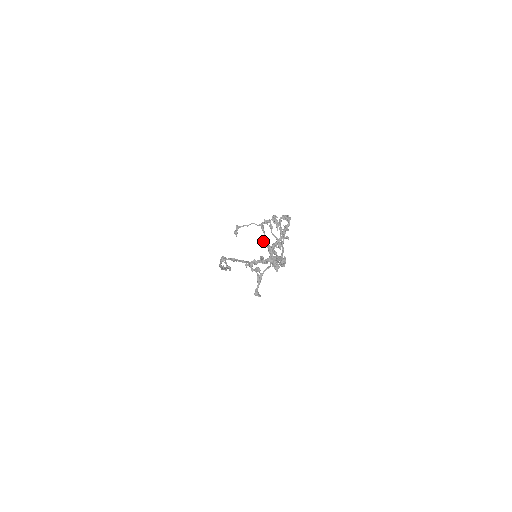
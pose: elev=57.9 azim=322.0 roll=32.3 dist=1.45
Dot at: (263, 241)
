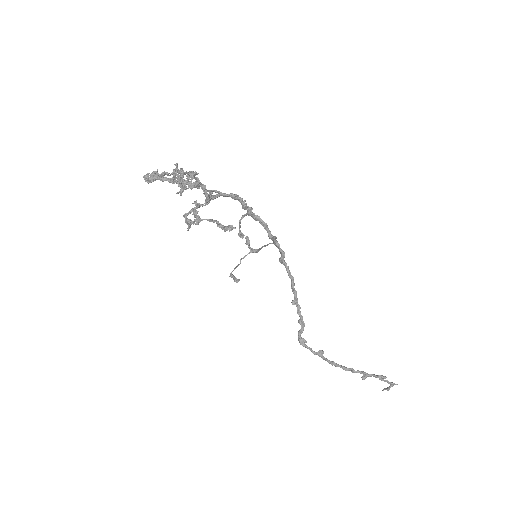
Dot at: occluded
